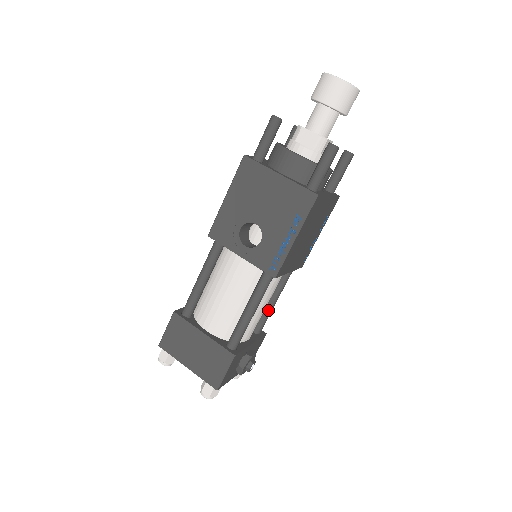
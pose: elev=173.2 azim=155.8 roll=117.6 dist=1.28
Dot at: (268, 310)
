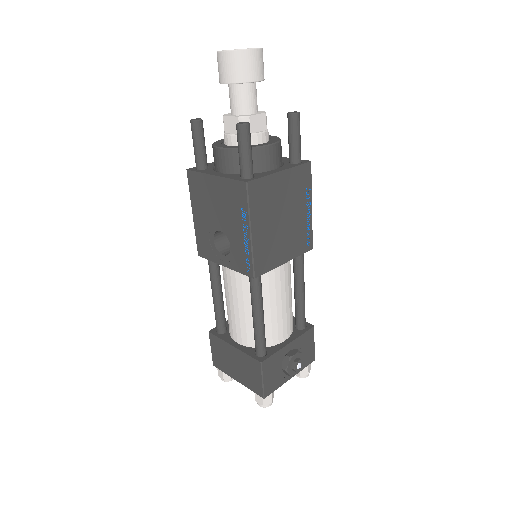
Dot at: (299, 303)
